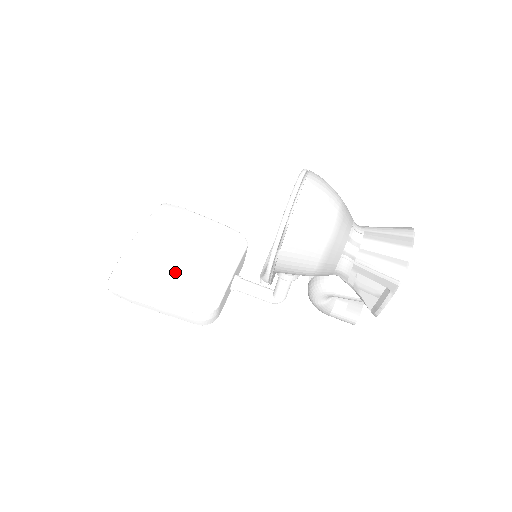
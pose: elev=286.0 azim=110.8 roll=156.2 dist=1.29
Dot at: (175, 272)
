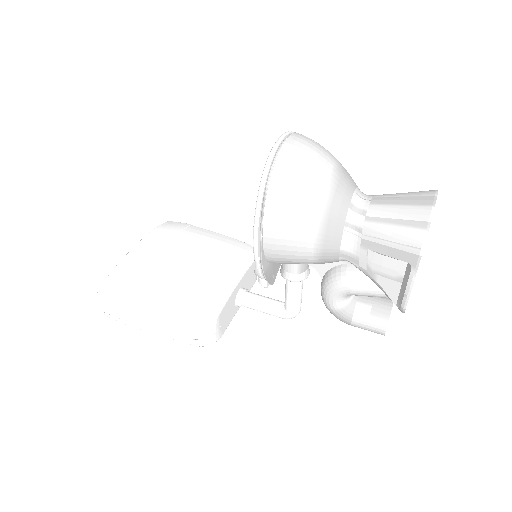
Dot at: (168, 284)
